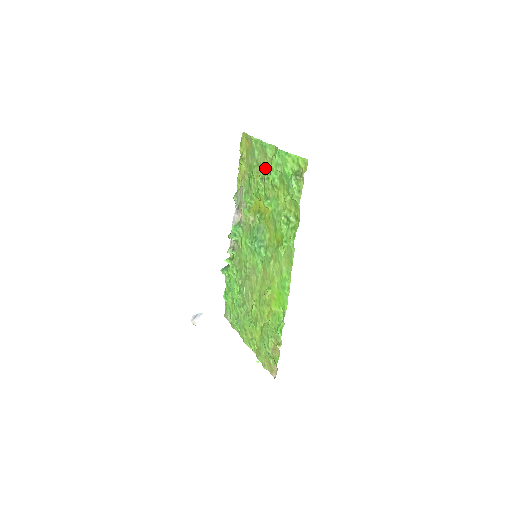
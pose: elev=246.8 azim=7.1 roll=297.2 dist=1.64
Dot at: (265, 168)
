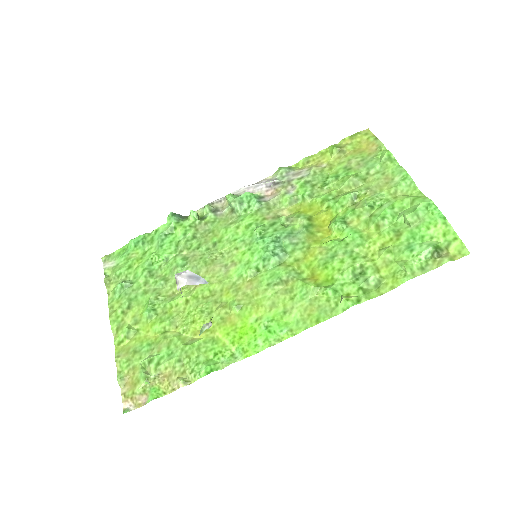
Dot at: (377, 193)
